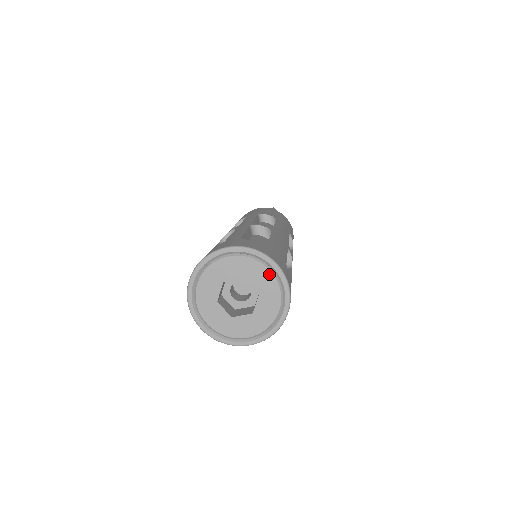
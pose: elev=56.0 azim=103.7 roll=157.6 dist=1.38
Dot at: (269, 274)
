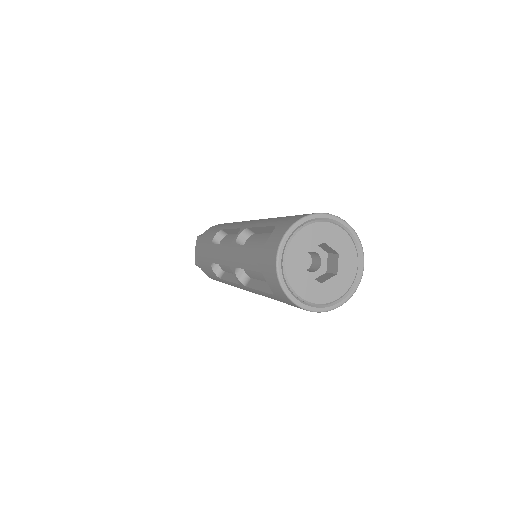
Dot at: (355, 267)
